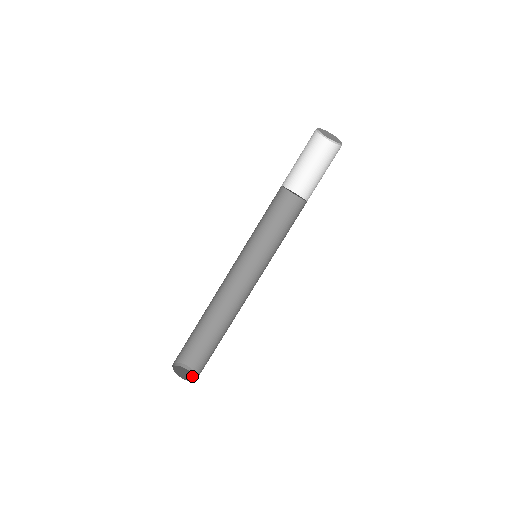
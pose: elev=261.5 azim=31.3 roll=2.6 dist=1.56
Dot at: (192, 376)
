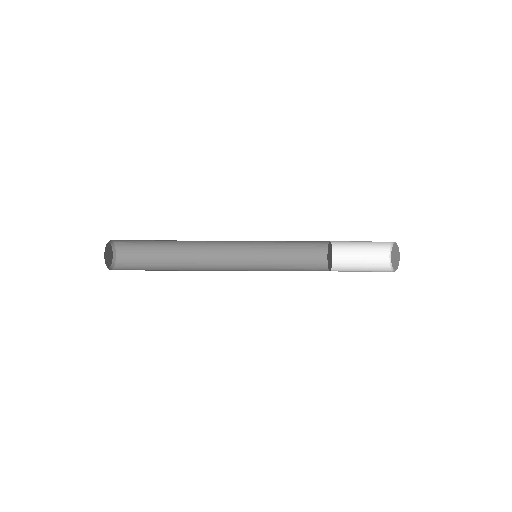
Dot at: (107, 263)
